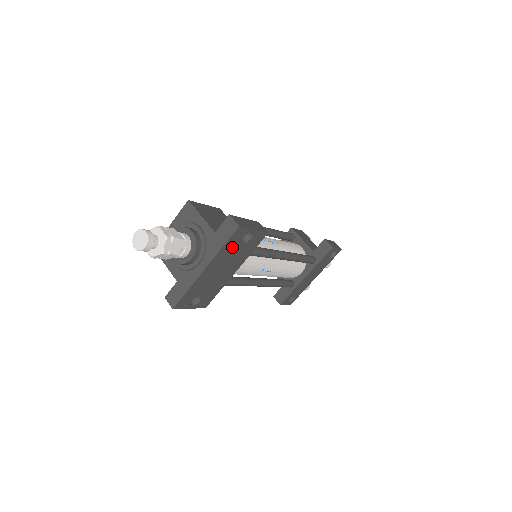
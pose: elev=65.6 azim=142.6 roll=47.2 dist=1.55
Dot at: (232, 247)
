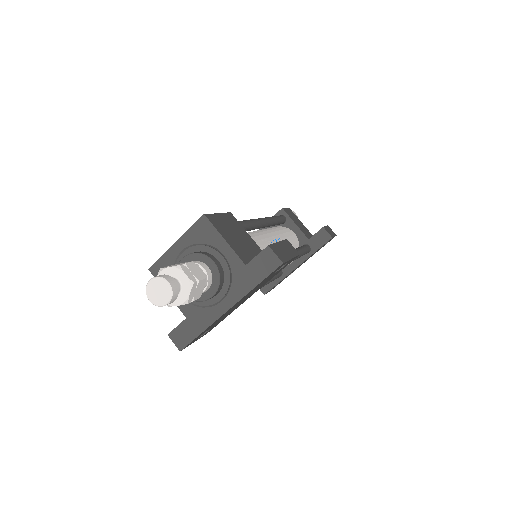
Dot at: (264, 281)
